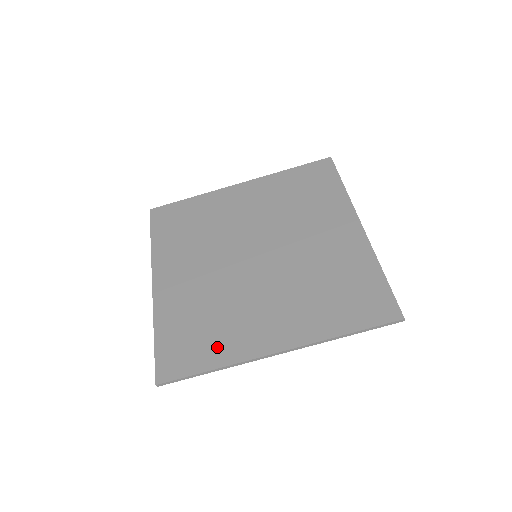
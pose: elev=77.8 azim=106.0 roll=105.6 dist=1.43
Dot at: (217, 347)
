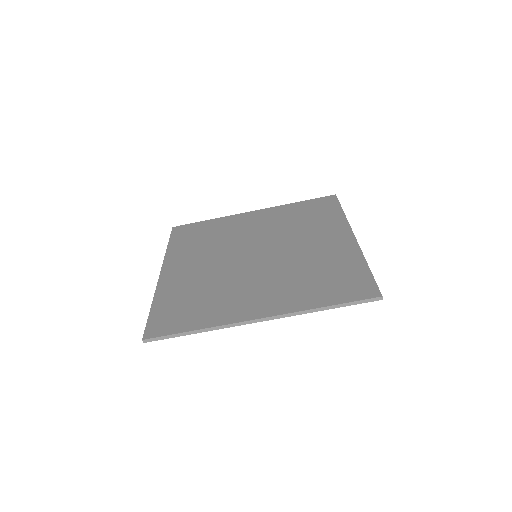
Dot at: (205, 314)
